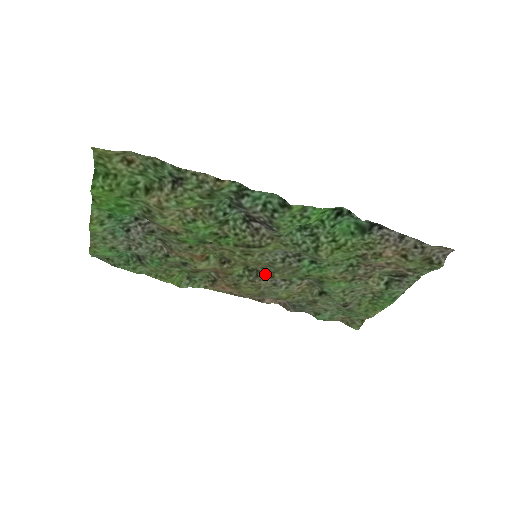
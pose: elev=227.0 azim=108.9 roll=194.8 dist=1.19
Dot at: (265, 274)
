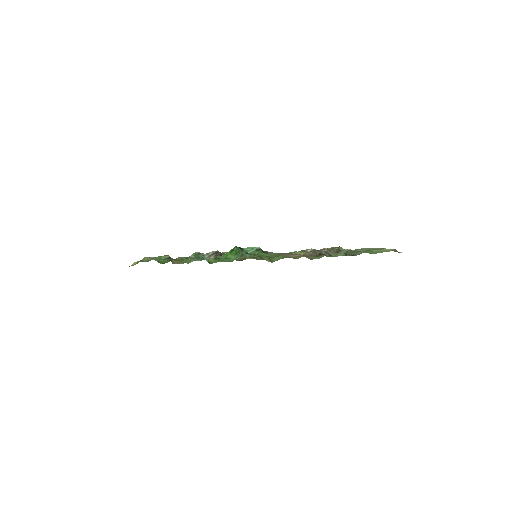
Dot at: occluded
